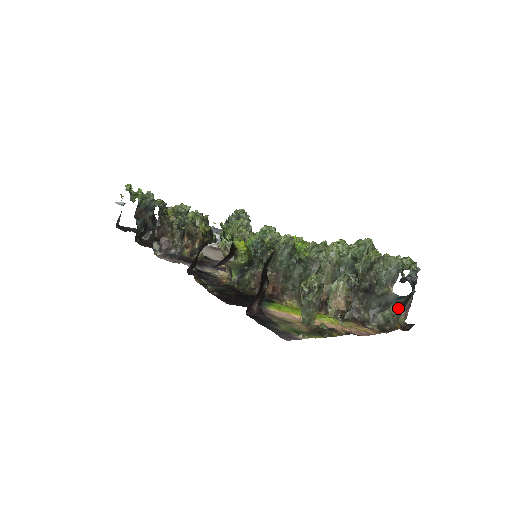
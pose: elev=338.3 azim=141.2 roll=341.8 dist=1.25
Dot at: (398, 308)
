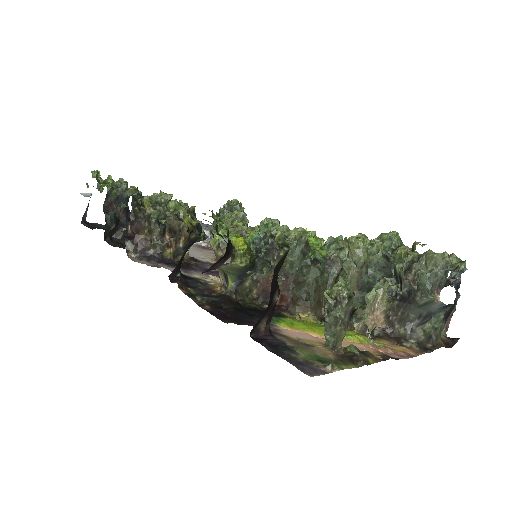
Dot at: (441, 319)
